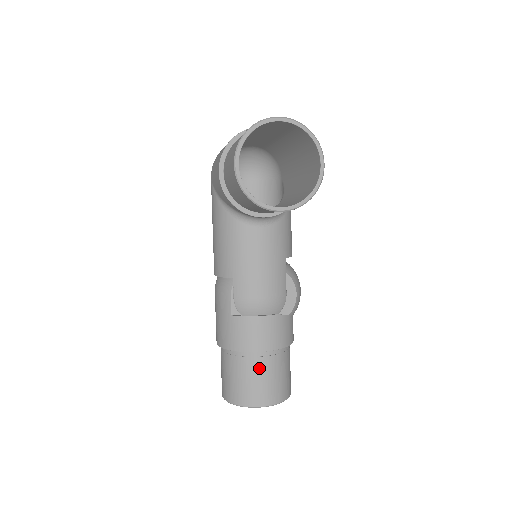
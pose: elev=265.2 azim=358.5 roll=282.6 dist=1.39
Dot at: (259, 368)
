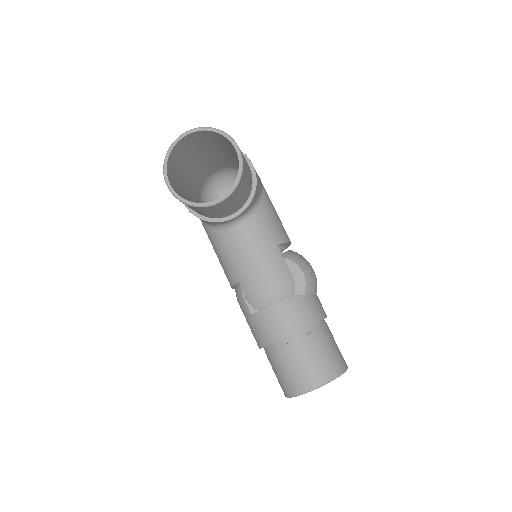
Dot at: (294, 353)
